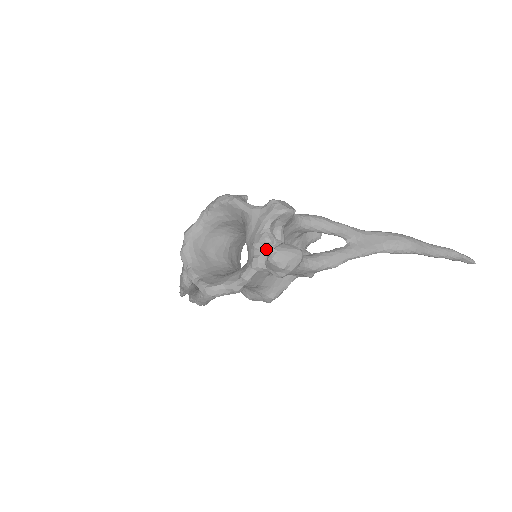
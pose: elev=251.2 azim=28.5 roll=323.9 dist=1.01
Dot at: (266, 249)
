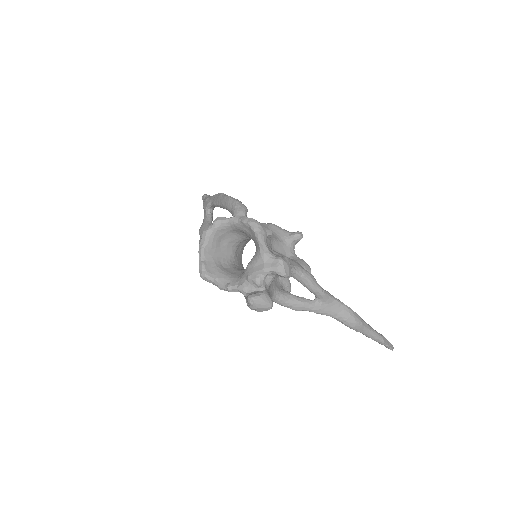
Dot at: (253, 286)
